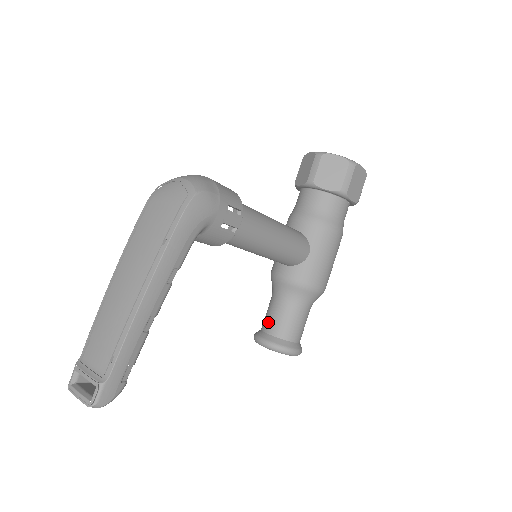
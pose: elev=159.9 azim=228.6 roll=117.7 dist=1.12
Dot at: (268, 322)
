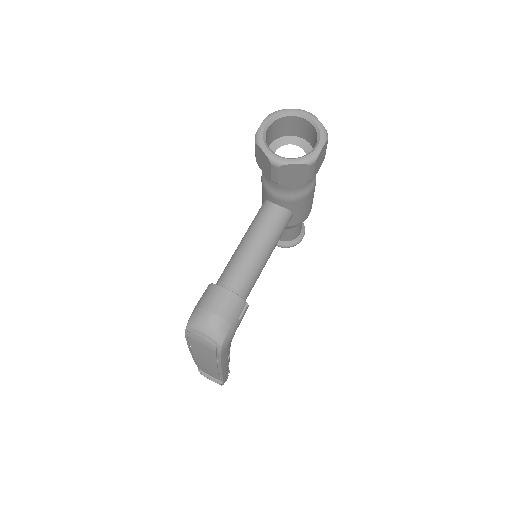
Dot at: occluded
